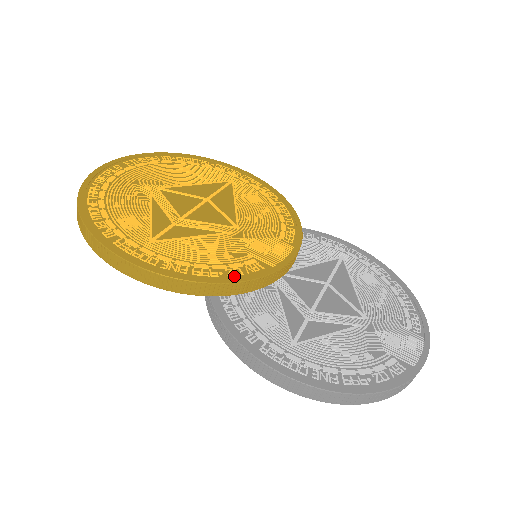
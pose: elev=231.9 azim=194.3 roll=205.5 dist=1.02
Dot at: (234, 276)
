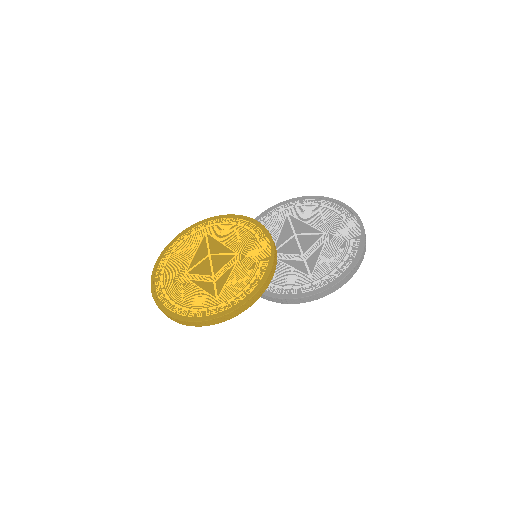
Dot at: (263, 277)
